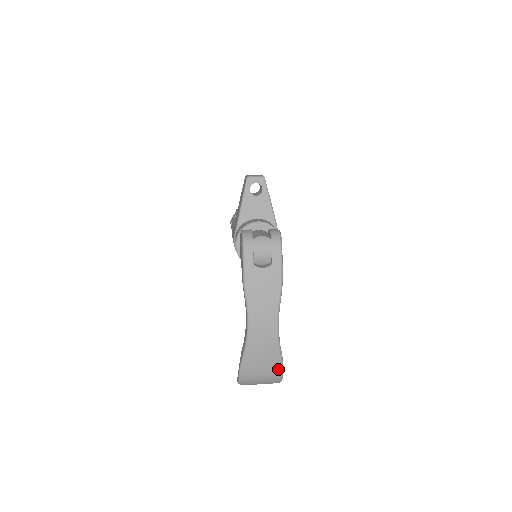
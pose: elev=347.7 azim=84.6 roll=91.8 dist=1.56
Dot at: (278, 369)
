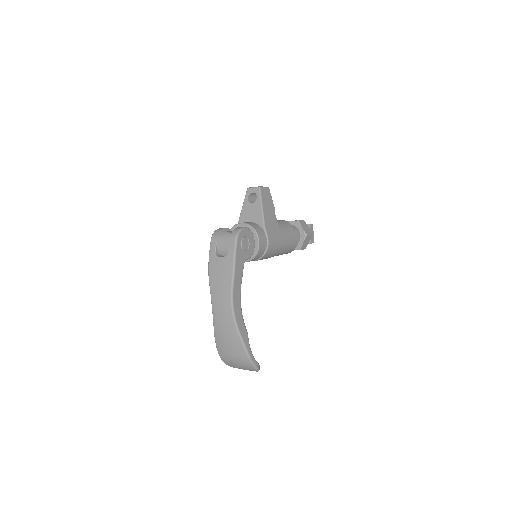
Dot at: (243, 352)
